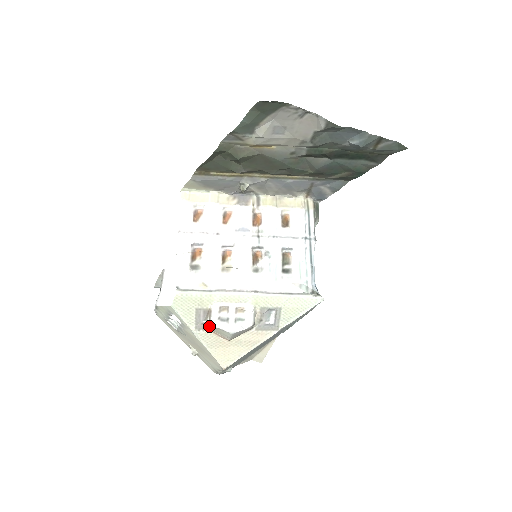
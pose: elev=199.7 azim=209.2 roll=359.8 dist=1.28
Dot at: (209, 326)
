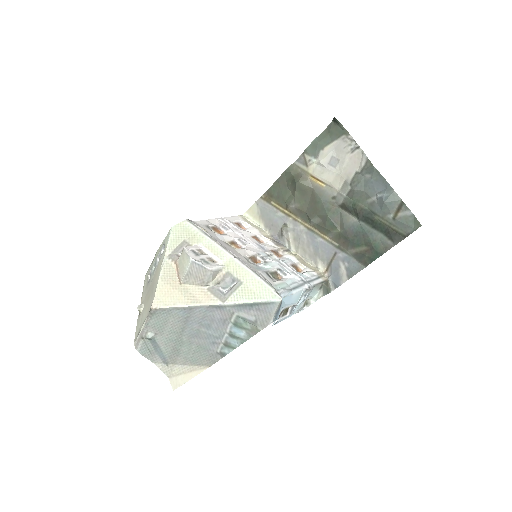
Dot at: (180, 256)
